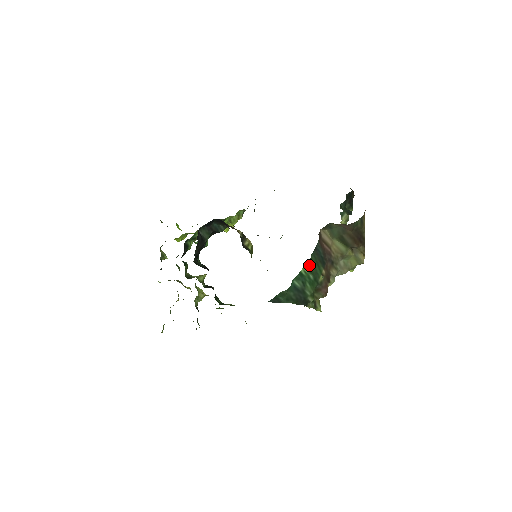
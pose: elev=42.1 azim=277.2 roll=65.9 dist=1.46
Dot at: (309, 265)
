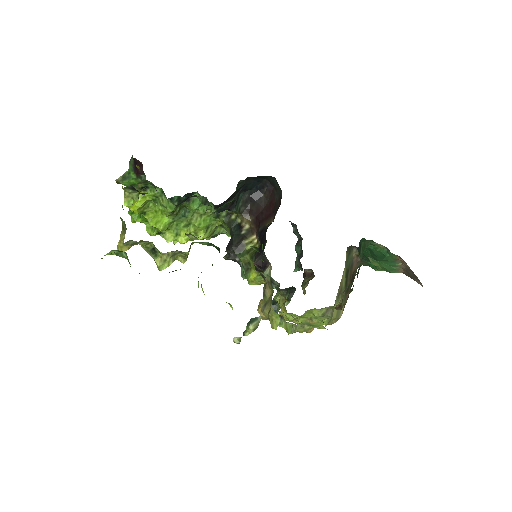
Dot at: occluded
